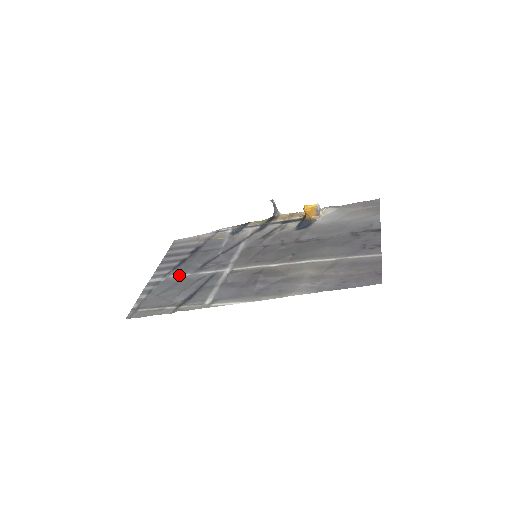
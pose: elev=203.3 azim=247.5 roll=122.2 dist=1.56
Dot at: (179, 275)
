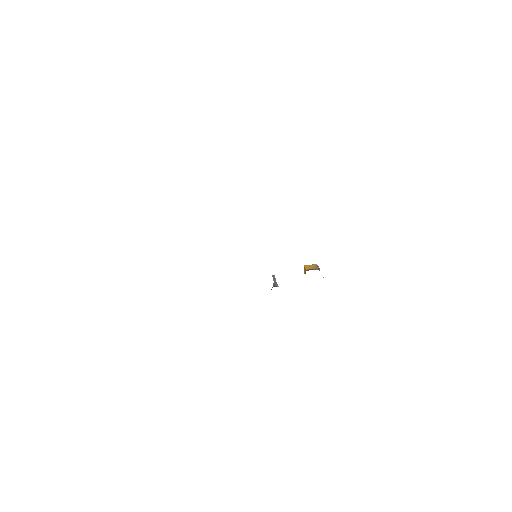
Dot at: occluded
